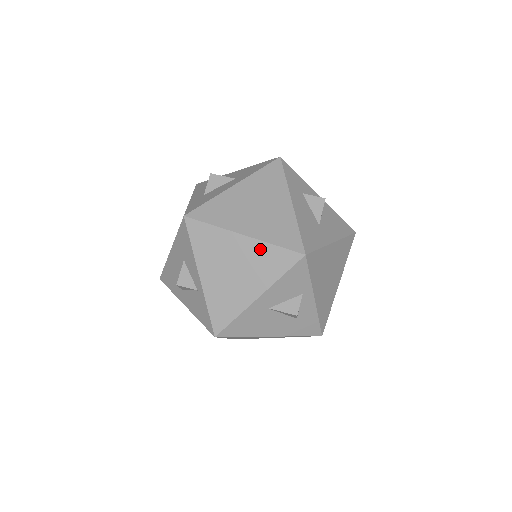
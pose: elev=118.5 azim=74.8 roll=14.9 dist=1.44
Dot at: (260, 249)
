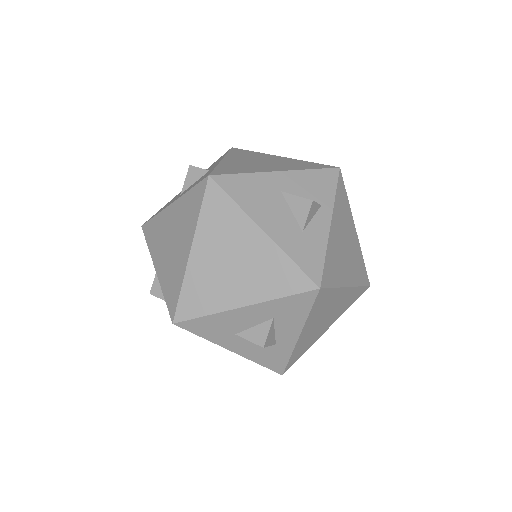
Dot at: (295, 161)
